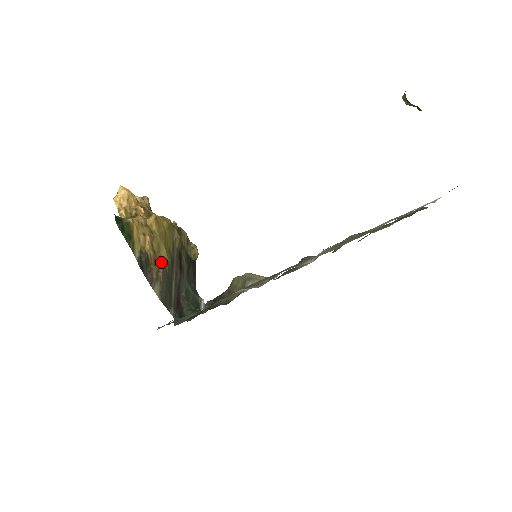
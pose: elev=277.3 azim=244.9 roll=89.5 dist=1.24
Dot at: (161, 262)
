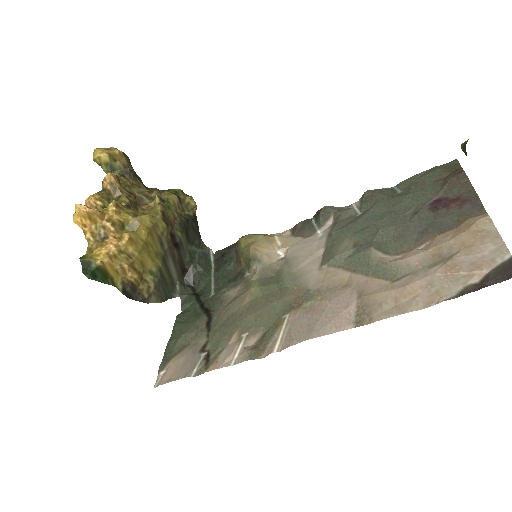
Dot at: (150, 274)
